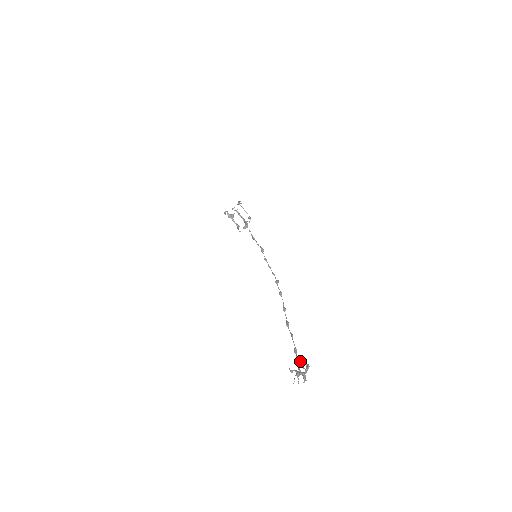
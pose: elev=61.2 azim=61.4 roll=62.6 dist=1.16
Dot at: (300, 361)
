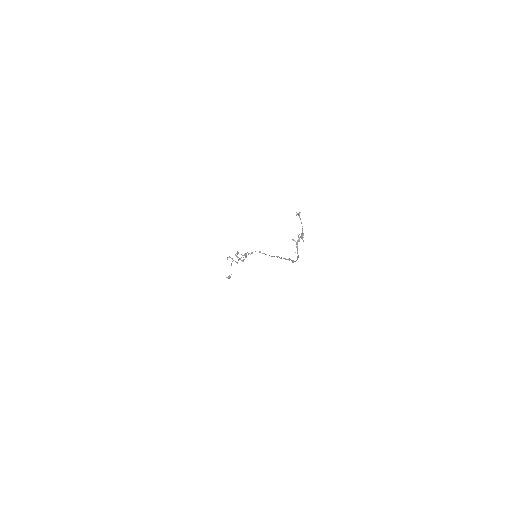
Dot at: occluded
